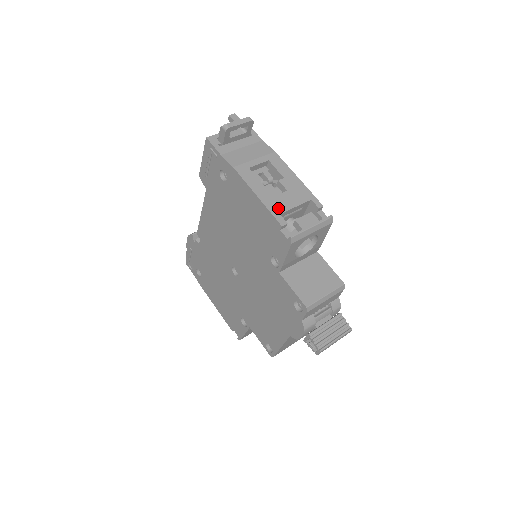
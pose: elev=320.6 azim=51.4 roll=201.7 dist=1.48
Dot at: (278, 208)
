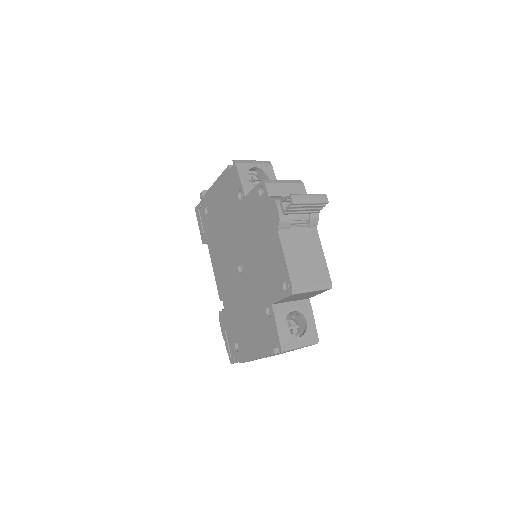
Dot at: occluded
